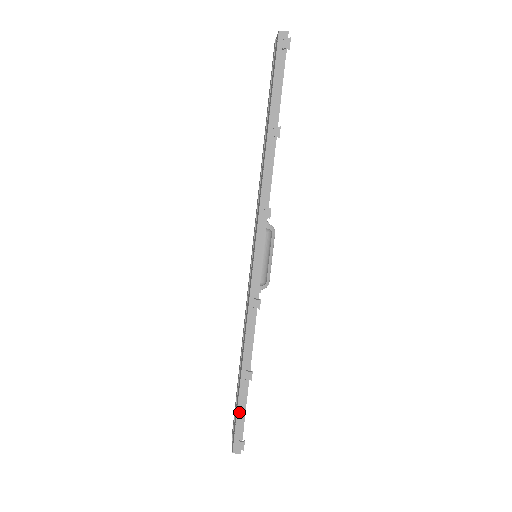
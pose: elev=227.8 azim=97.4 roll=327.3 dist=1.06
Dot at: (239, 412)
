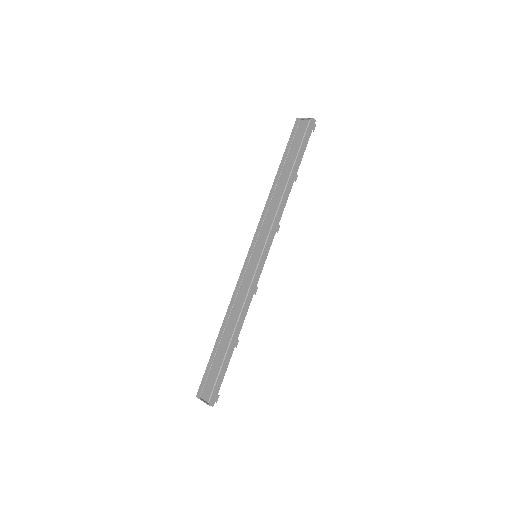
Dot at: (222, 372)
